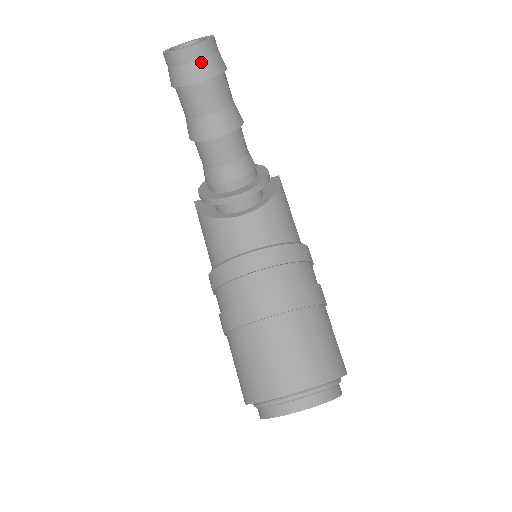
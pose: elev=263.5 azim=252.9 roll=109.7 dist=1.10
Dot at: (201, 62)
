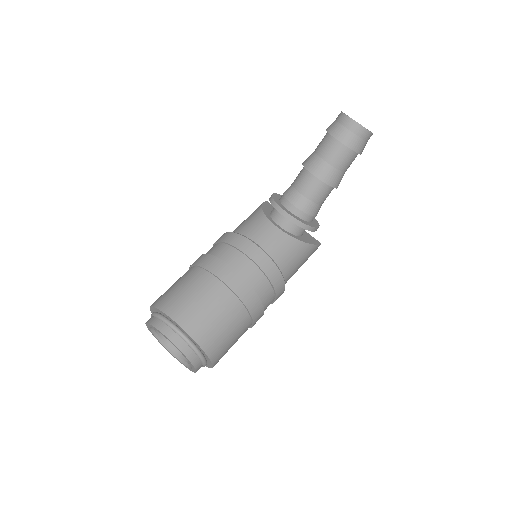
Dot at: (351, 134)
